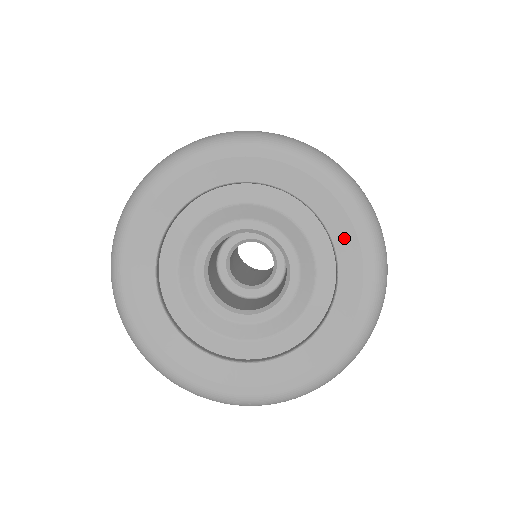
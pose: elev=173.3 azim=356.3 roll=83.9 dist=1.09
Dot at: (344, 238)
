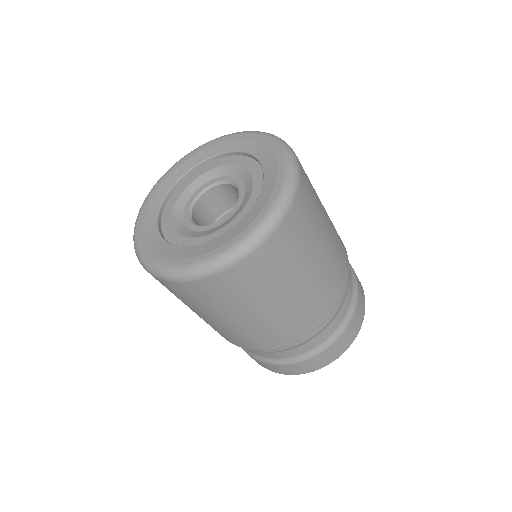
Dot at: (251, 146)
